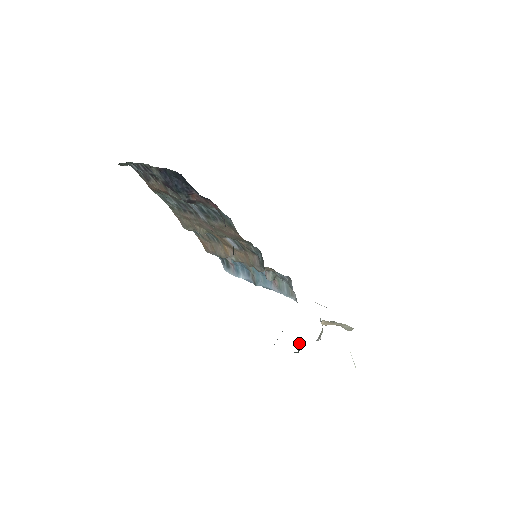
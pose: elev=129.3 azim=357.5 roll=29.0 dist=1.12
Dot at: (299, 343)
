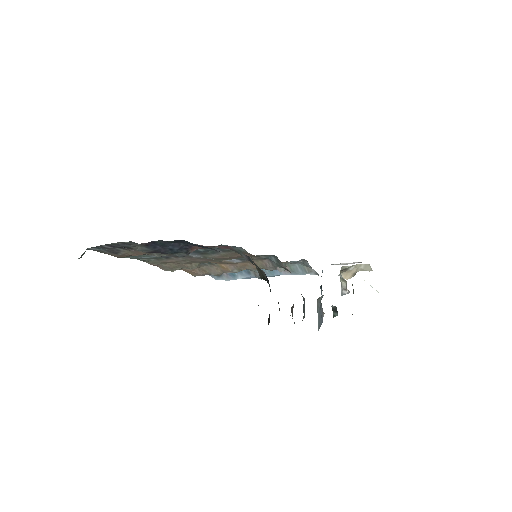
Dot at: (331, 306)
